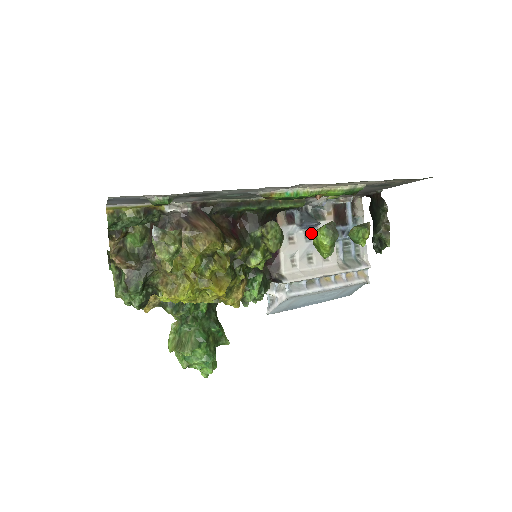
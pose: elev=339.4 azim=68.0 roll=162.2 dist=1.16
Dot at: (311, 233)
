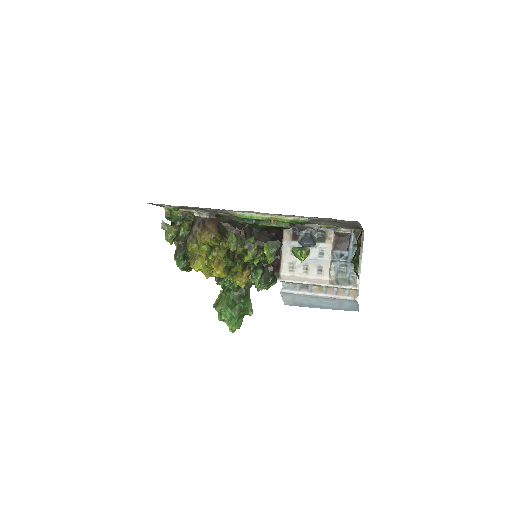
Dot at: (310, 250)
